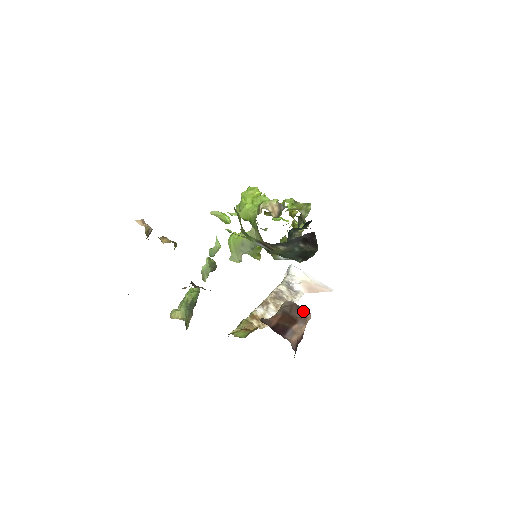
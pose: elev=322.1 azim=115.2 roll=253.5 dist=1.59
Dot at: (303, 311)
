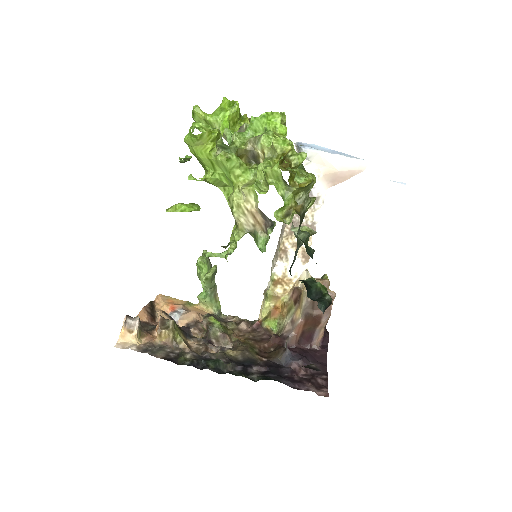
Dot at: occluded
